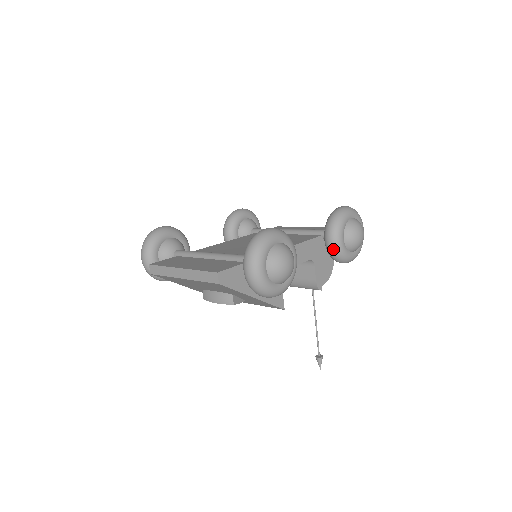
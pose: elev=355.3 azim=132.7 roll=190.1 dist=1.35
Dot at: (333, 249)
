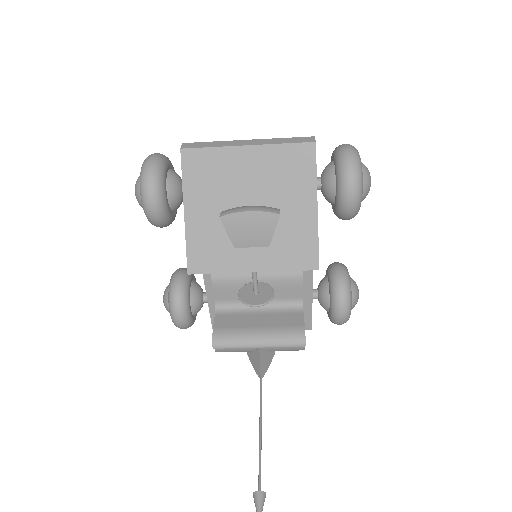
Dot at: (344, 277)
